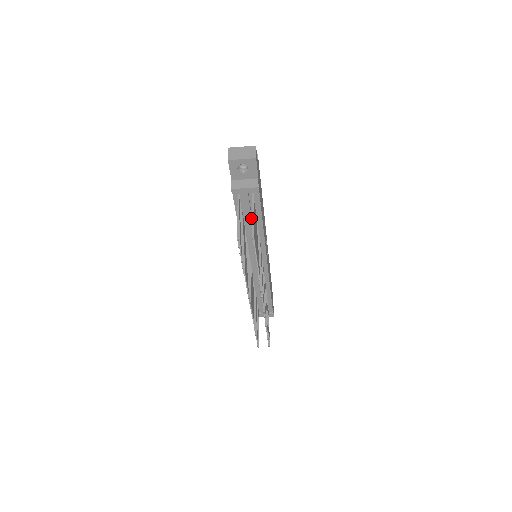
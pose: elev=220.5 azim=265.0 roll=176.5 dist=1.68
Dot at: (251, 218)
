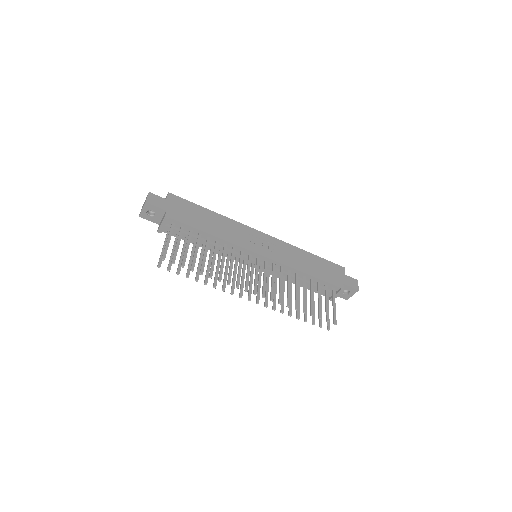
Dot at: (196, 238)
